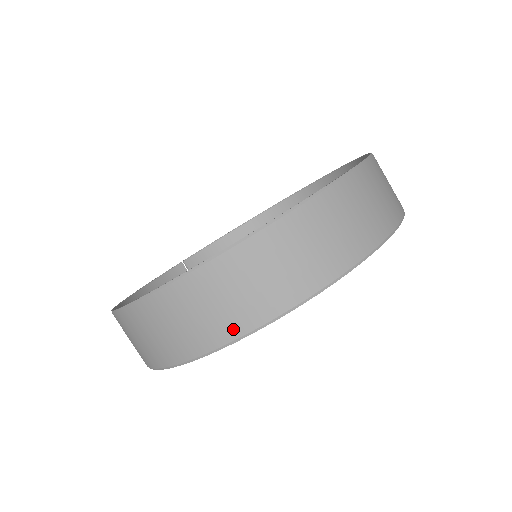
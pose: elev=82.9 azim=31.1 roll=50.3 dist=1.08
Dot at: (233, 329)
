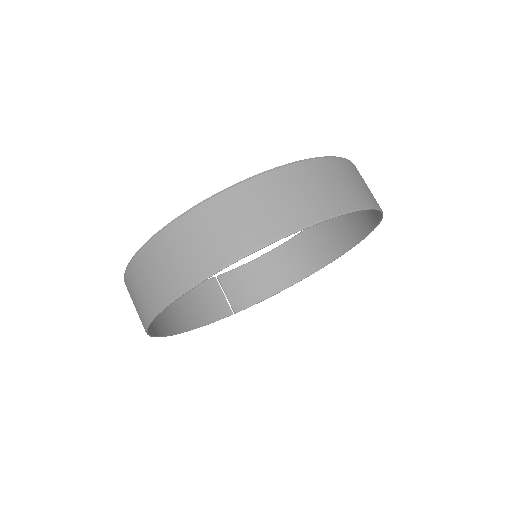
Dot at: (187, 278)
